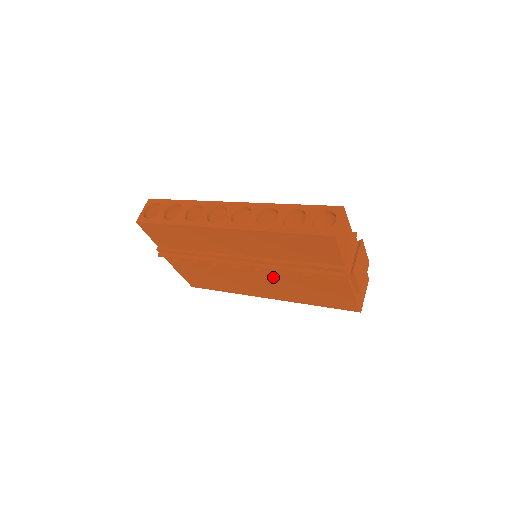
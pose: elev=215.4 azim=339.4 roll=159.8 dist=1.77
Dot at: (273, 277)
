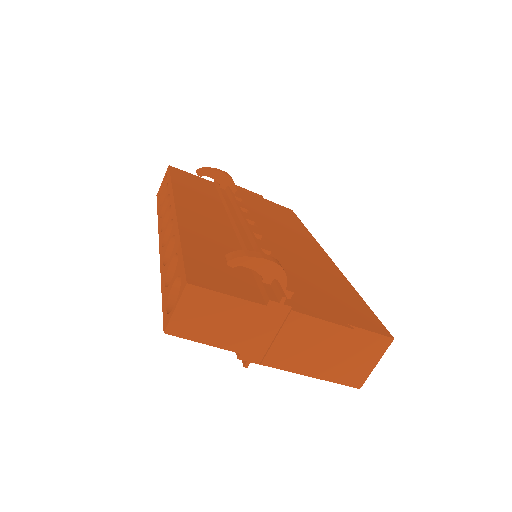
Dot at: occluded
